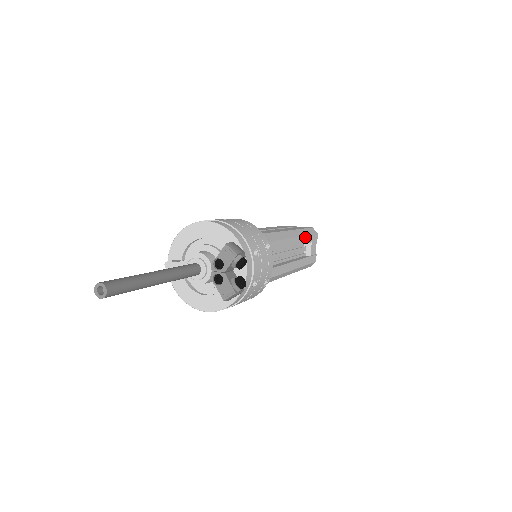
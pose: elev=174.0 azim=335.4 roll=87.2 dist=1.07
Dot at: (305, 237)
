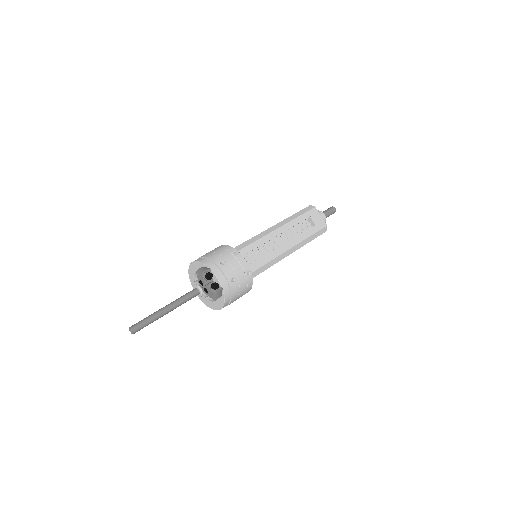
Dot at: (296, 219)
